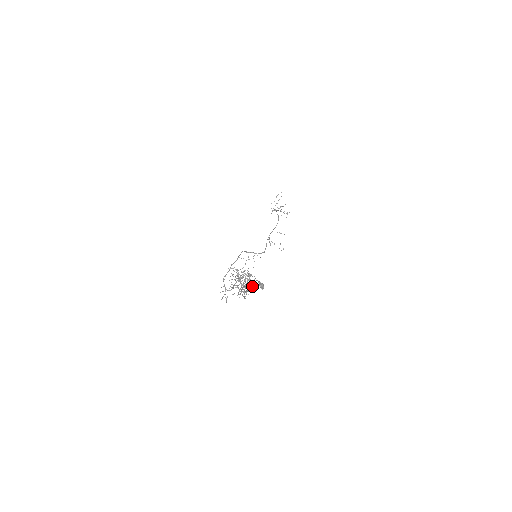
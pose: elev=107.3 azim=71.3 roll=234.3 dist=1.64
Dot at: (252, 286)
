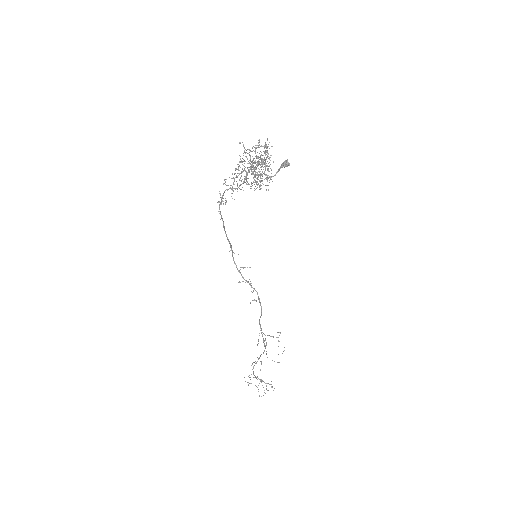
Dot at: occluded
